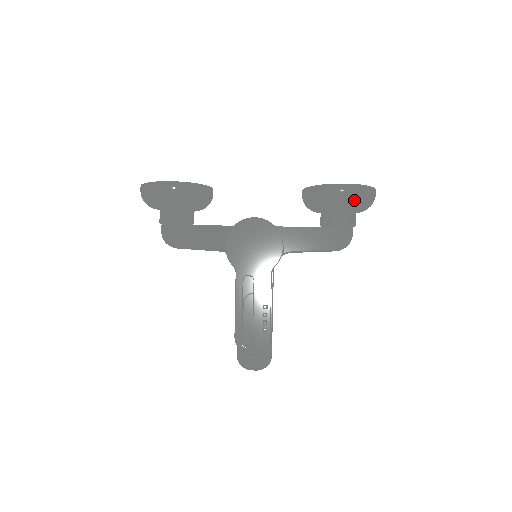
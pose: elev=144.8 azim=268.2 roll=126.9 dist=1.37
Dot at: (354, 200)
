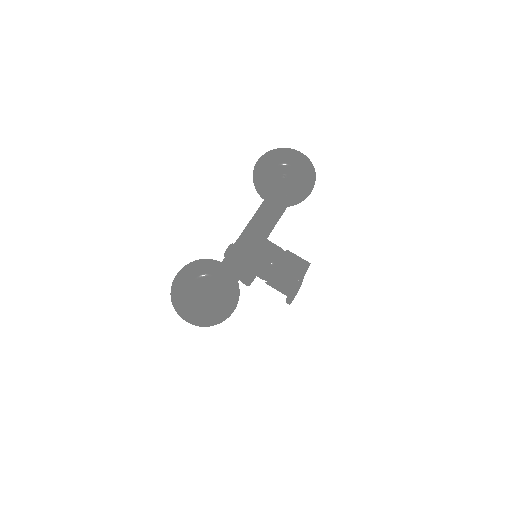
Dot at: (311, 187)
